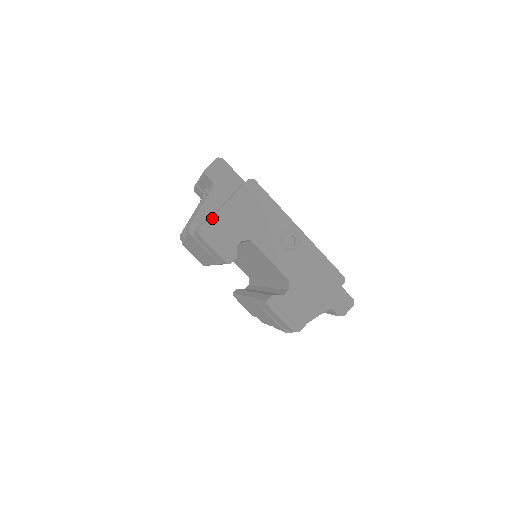
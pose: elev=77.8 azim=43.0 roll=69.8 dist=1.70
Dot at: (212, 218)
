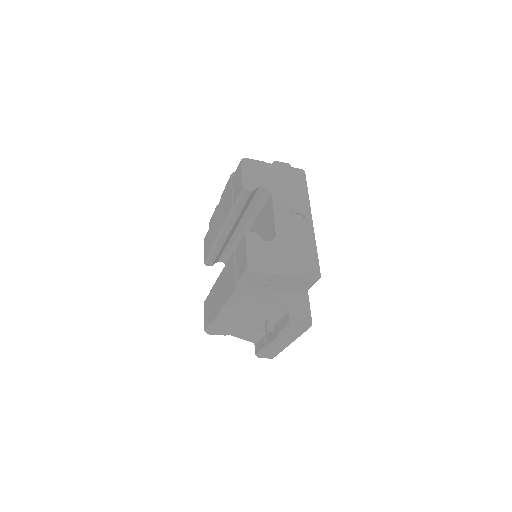
Dot at: (258, 162)
